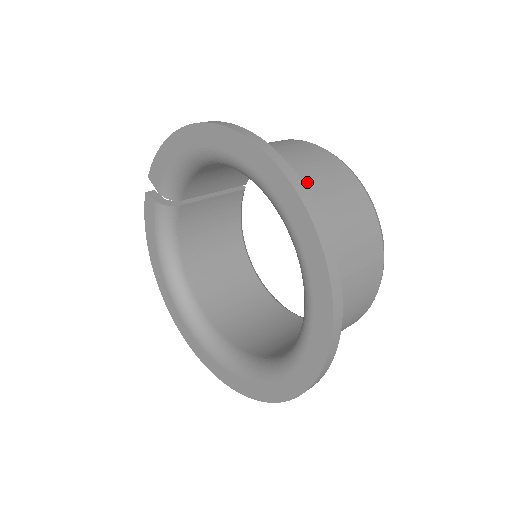
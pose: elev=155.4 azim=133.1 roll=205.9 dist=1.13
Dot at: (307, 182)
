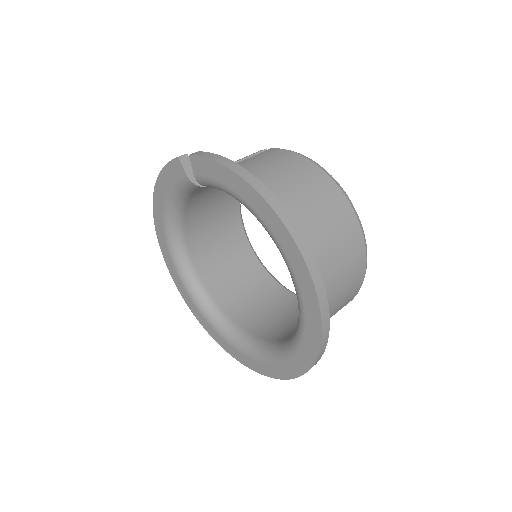
Dot at: (331, 280)
